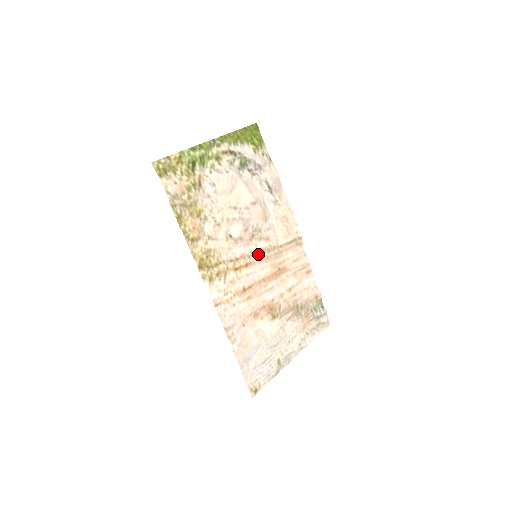
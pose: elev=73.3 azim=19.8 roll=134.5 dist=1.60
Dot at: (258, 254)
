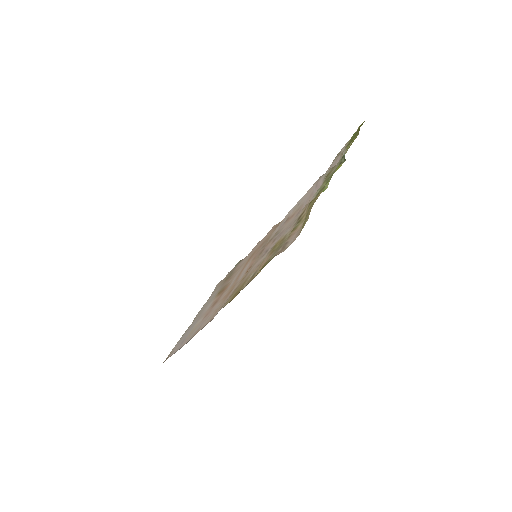
Dot at: (259, 255)
